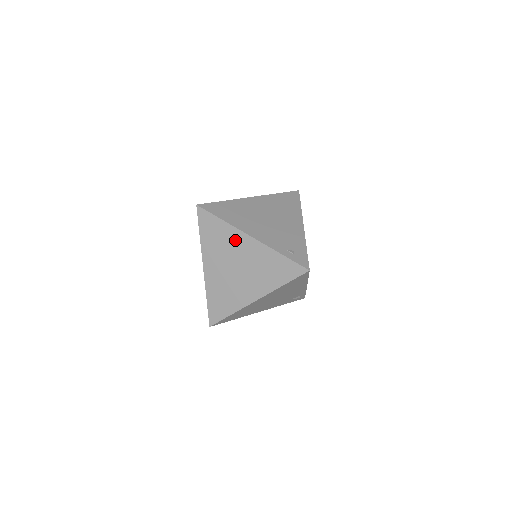
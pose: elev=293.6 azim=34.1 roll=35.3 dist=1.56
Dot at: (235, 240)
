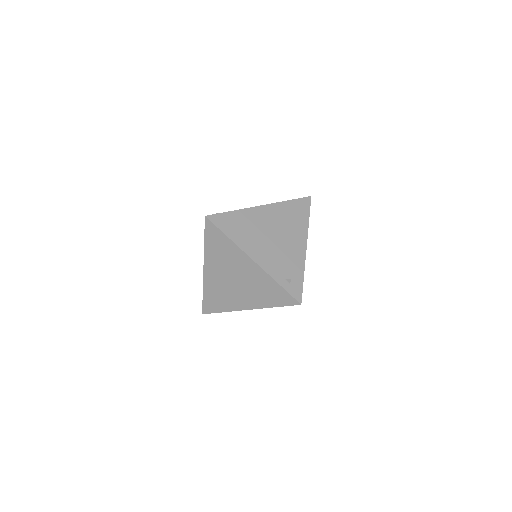
Dot at: (237, 258)
